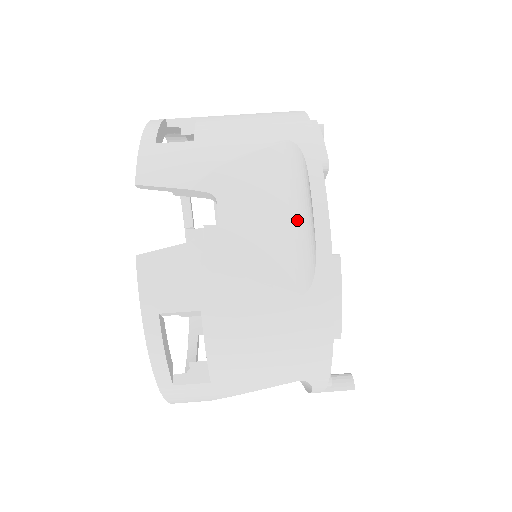
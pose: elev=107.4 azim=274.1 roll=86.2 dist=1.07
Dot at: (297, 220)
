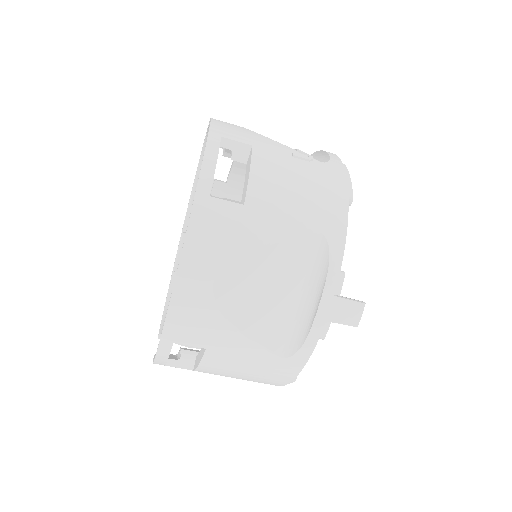
Dot at: occluded
